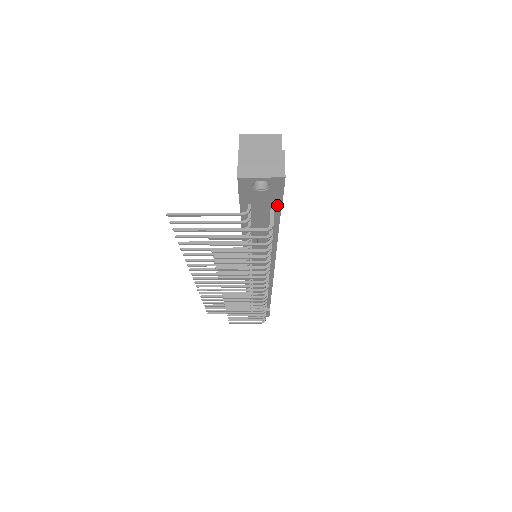
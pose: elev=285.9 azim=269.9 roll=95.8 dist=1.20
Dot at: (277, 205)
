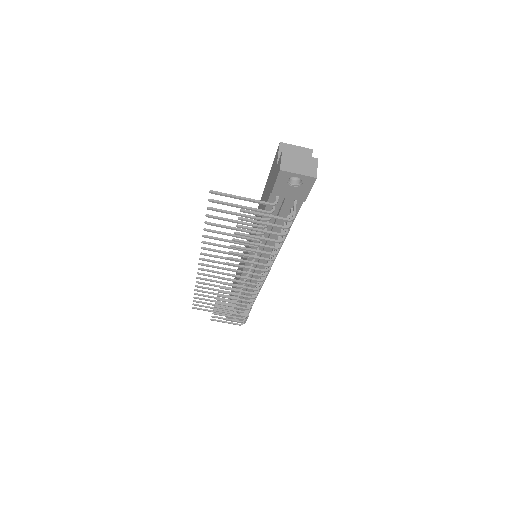
Dot at: (298, 204)
